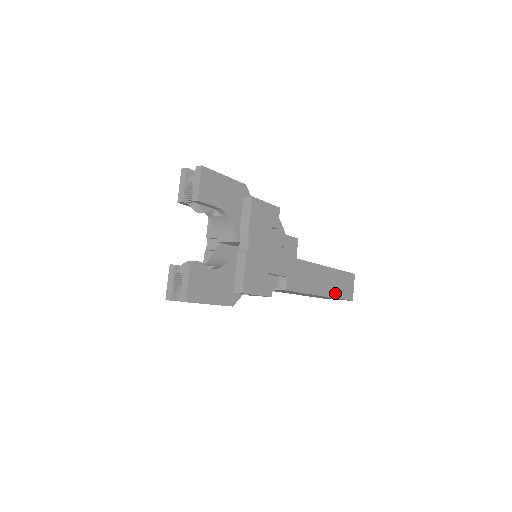
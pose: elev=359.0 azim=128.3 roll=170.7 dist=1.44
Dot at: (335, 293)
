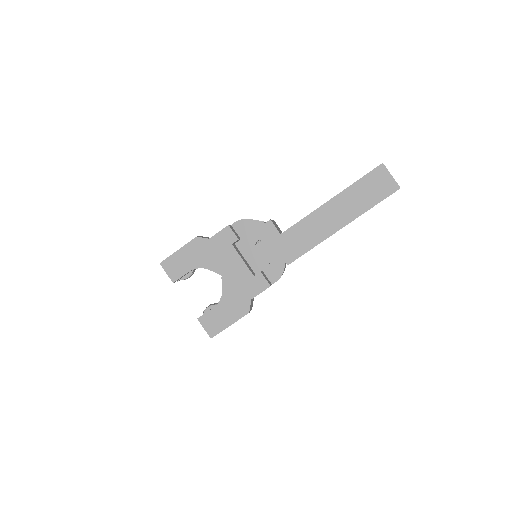
Dot at: (361, 209)
